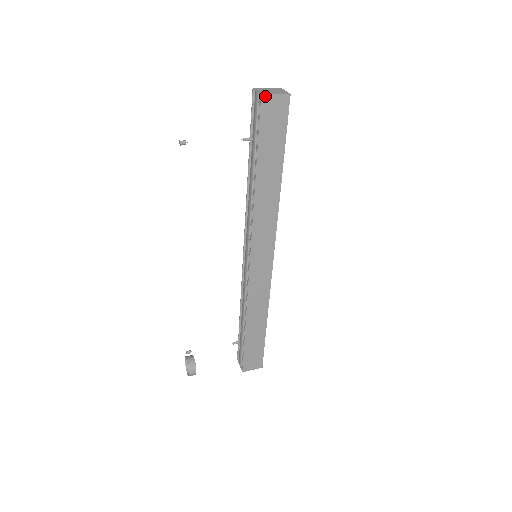
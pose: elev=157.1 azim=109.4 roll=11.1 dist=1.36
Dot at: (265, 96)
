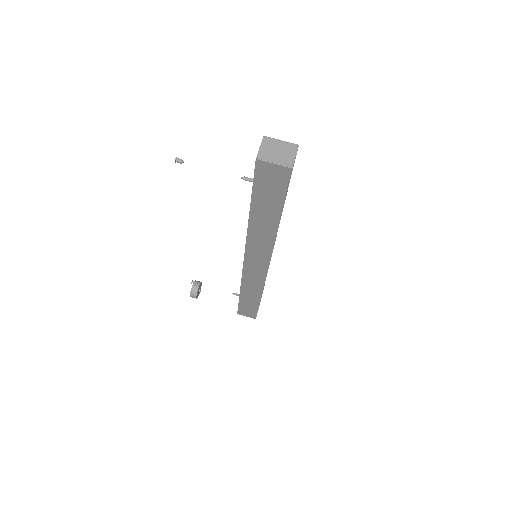
Dot at: (261, 161)
